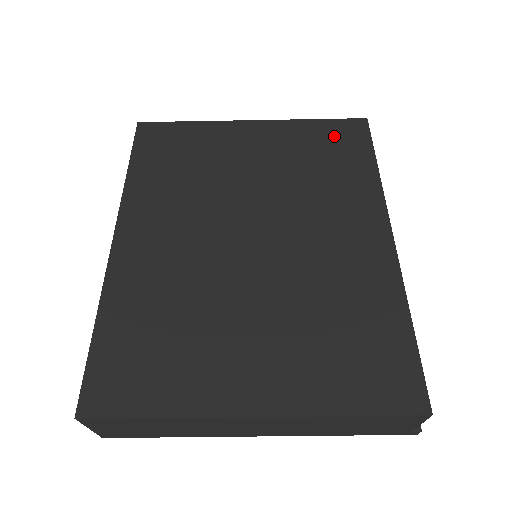
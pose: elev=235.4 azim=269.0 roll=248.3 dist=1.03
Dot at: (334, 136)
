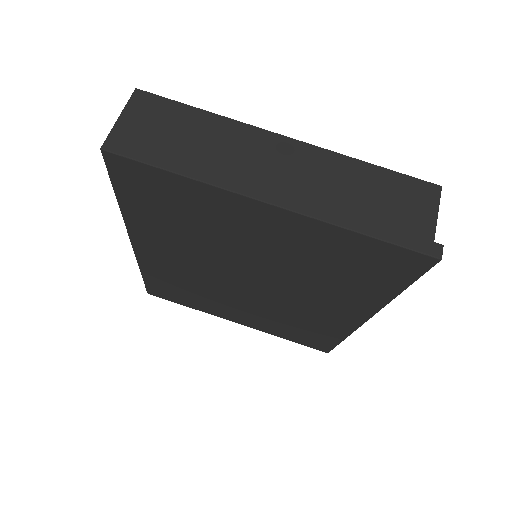
Dot at: occluded
